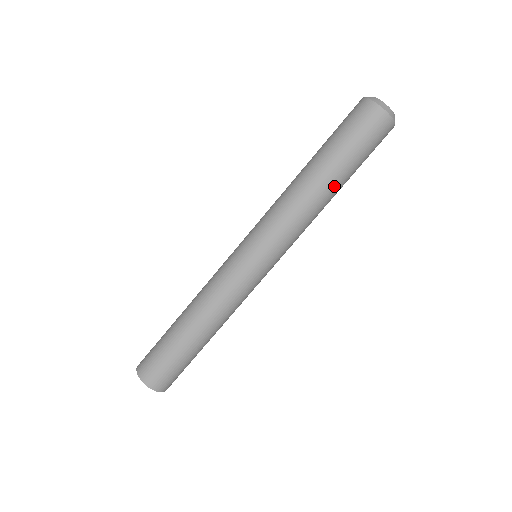
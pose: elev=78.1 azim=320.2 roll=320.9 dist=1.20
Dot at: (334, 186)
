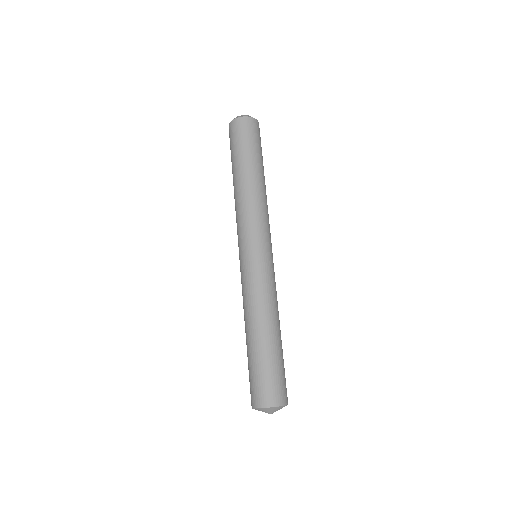
Dot at: (262, 175)
